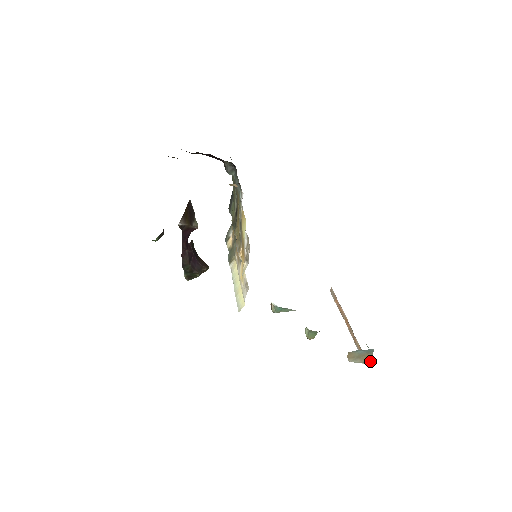
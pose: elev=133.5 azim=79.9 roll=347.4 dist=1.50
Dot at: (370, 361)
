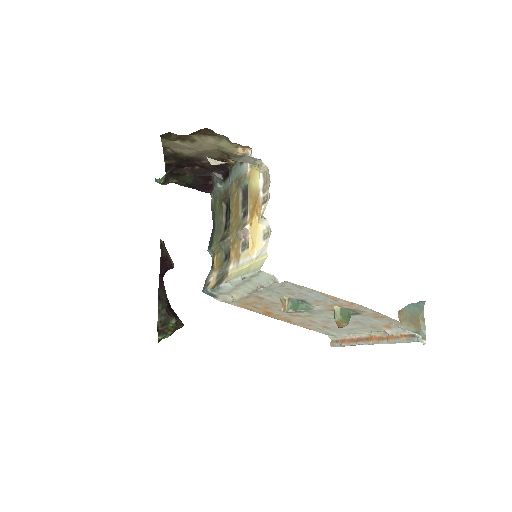
Dot at: (424, 327)
